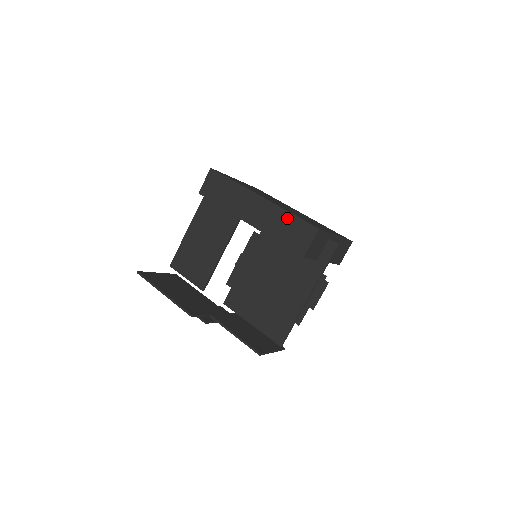
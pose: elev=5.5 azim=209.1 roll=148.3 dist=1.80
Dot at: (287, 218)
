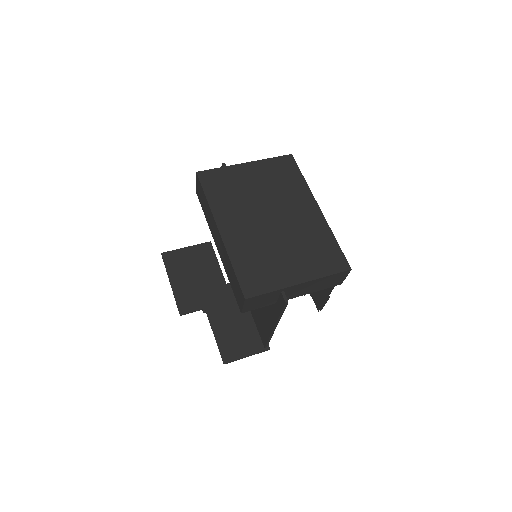
Dot at: (231, 268)
